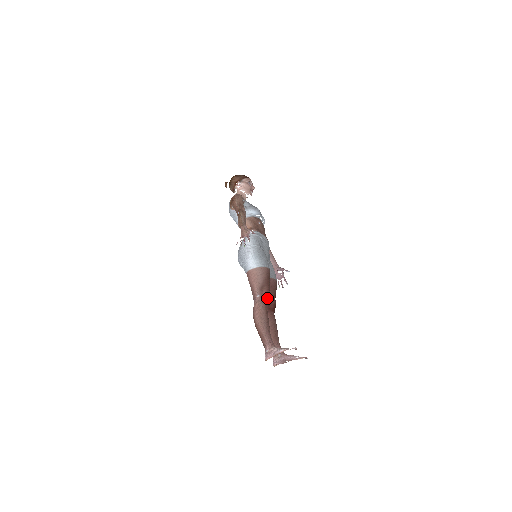
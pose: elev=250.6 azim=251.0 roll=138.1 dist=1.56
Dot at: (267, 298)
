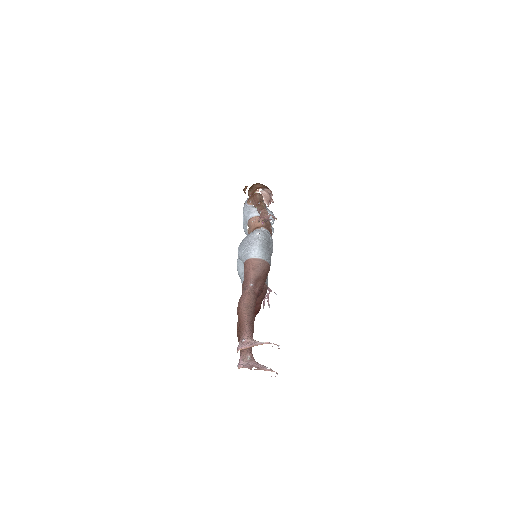
Dot at: (260, 291)
